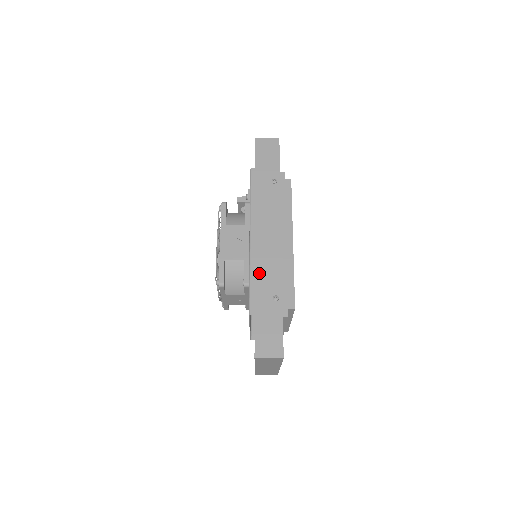
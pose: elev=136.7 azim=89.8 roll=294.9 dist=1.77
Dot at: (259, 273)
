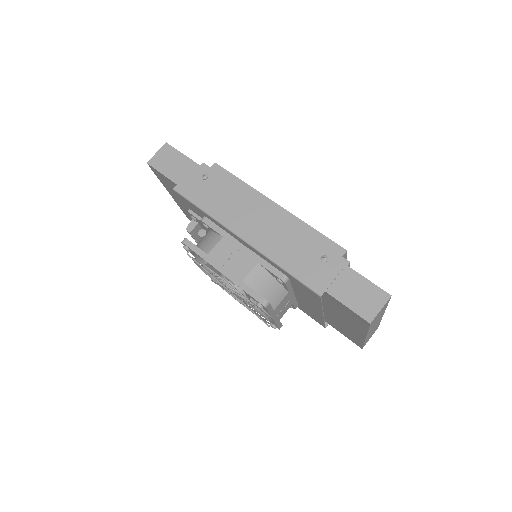
Dot at: (285, 256)
